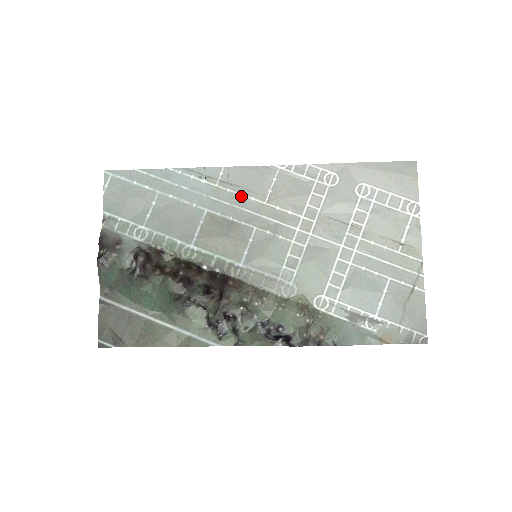
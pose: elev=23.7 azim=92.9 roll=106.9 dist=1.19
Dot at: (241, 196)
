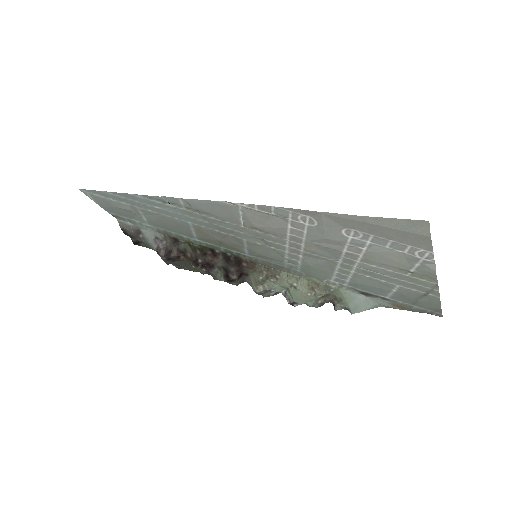
Dot at: (215, 219)
